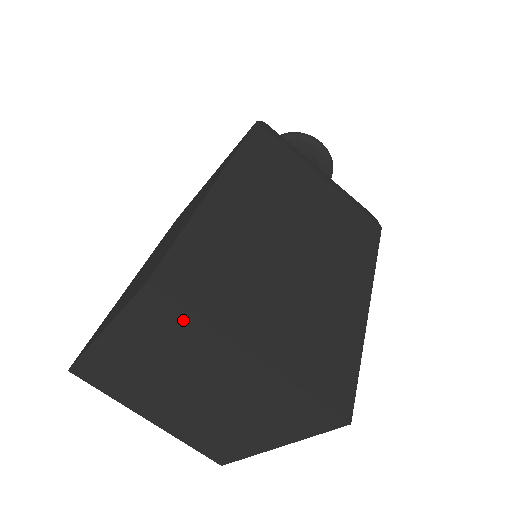
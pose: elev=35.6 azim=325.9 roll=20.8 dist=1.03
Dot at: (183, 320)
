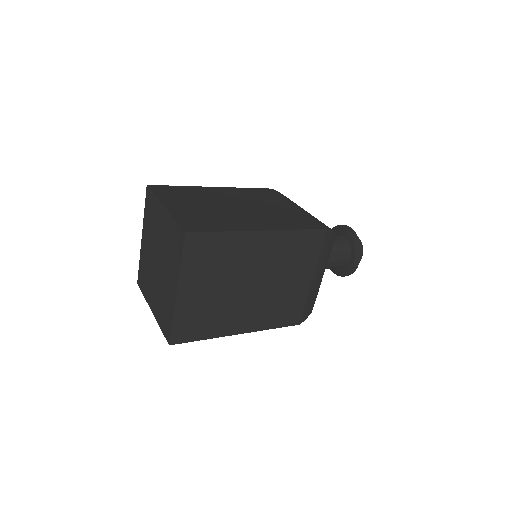
Dot at: (152, 201)
